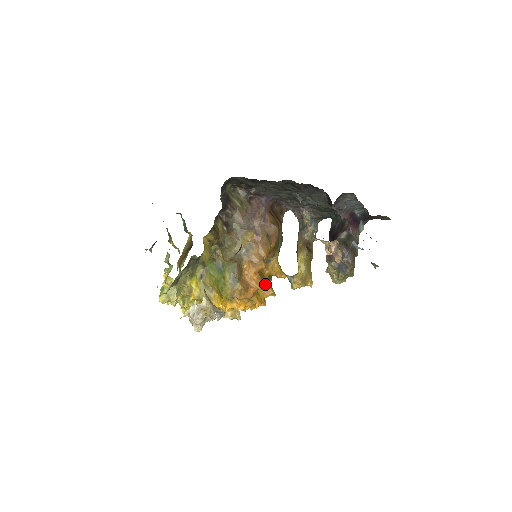
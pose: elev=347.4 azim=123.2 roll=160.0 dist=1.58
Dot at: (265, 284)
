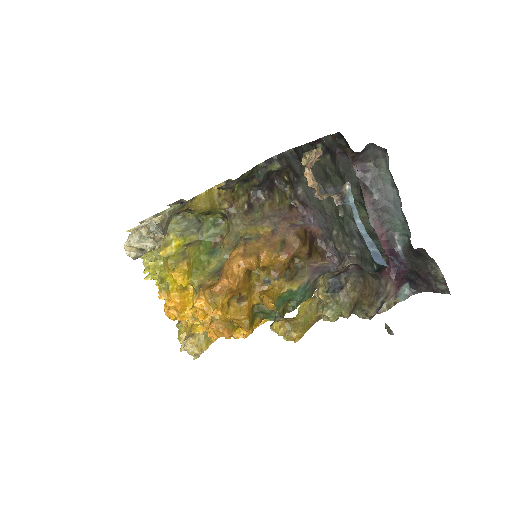
Dot at: (244, 300)
